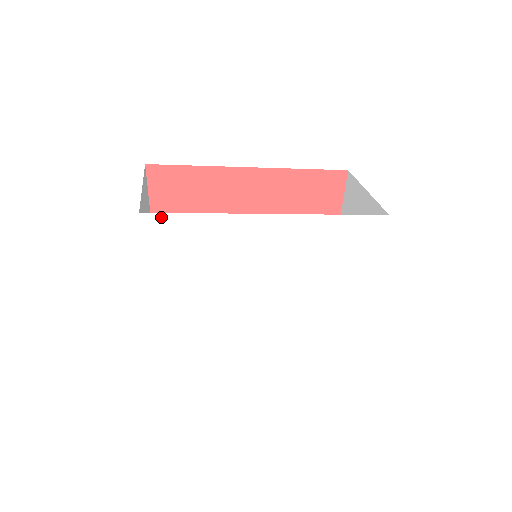
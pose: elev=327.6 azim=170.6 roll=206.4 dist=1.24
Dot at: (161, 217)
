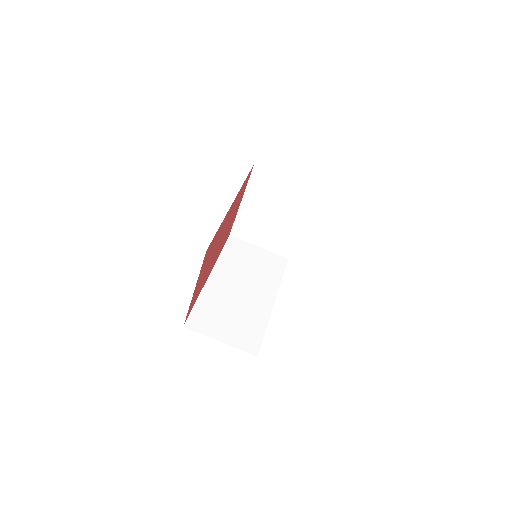
Dot at: occluded
